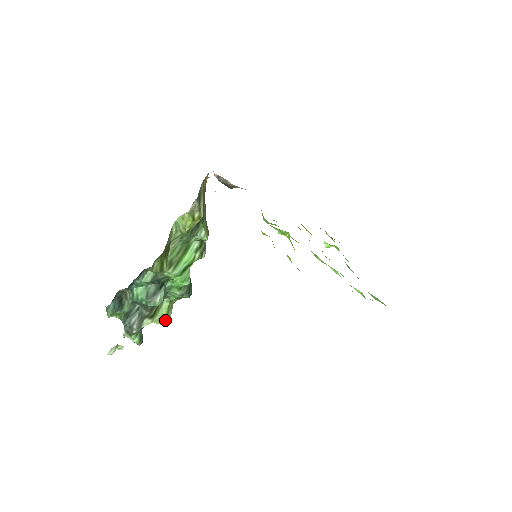
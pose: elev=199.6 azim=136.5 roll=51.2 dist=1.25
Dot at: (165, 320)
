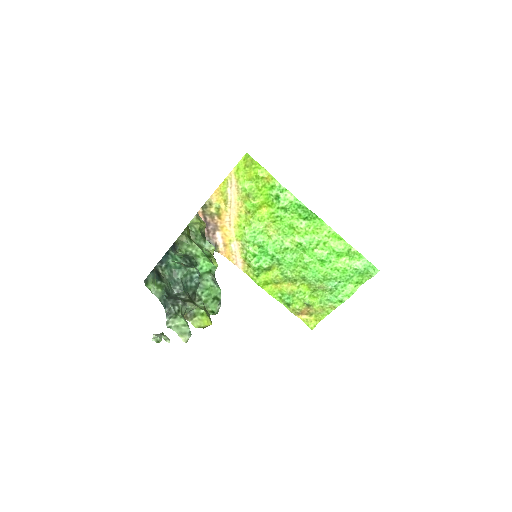
Dot at: (206, 315)
